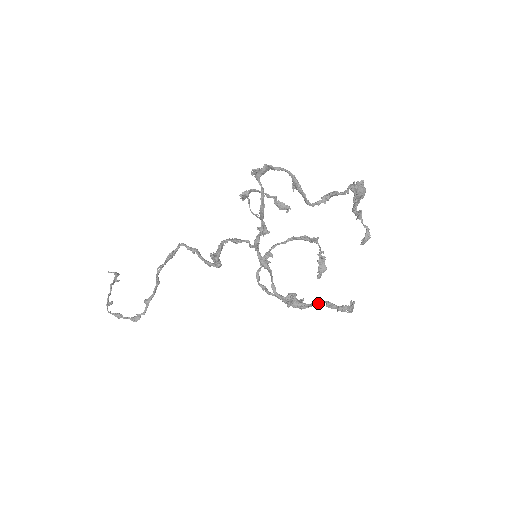
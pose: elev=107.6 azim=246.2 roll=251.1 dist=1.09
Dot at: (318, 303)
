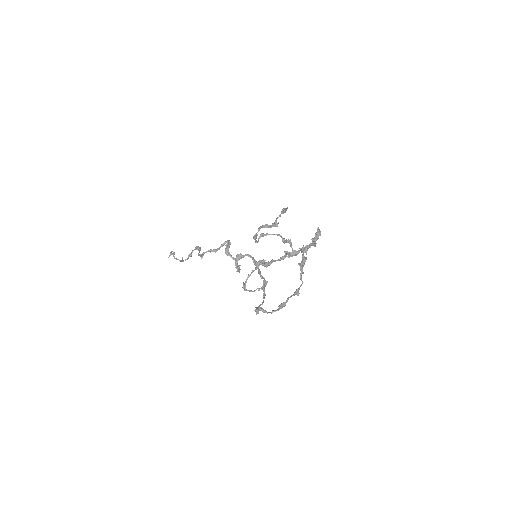
Dot at: occluded
